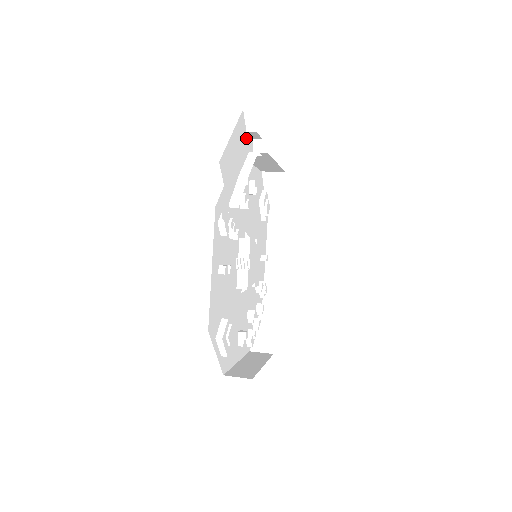
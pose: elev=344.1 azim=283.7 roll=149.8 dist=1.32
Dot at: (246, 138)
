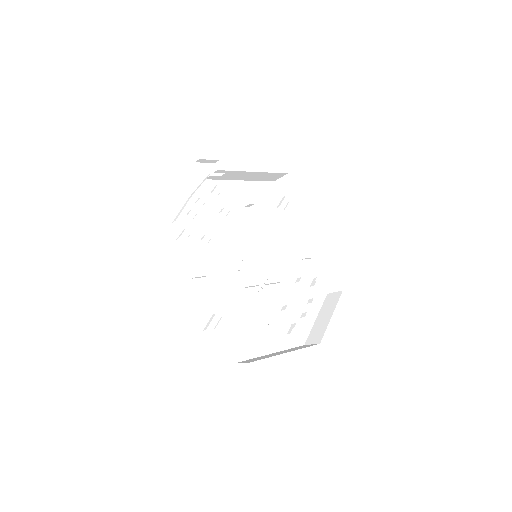
Dot at: (197, 167)
